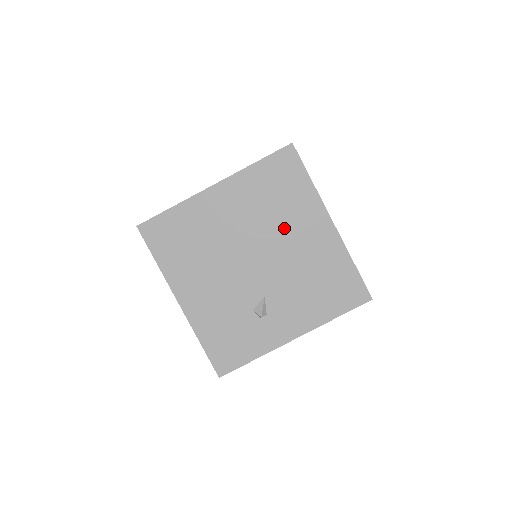
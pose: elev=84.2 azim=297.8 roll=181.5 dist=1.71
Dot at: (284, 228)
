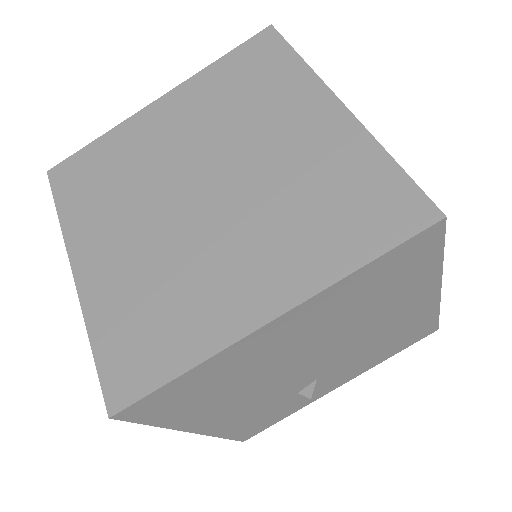
Dot at: (371, 320)
